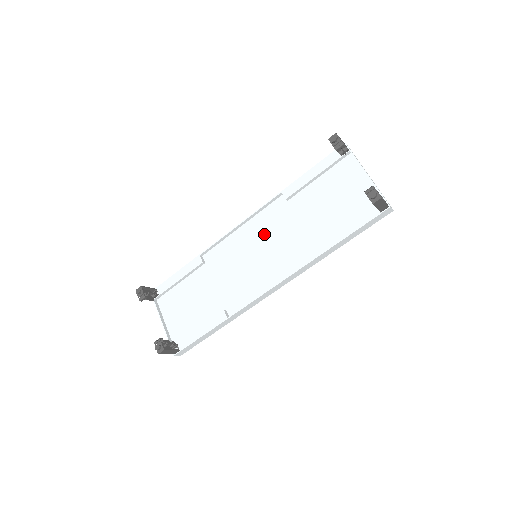
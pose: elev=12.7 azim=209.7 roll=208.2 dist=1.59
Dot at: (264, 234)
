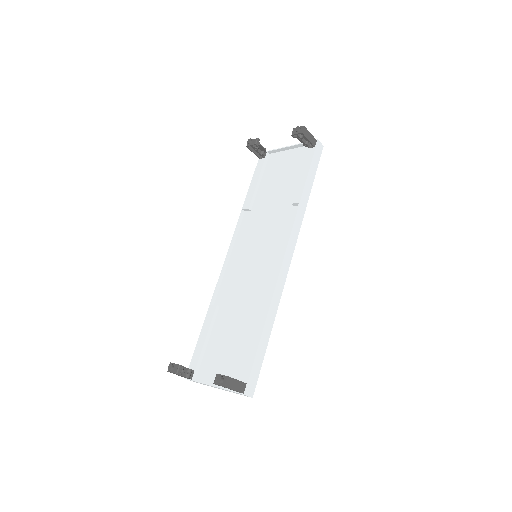
Dot at: (251, 241)
